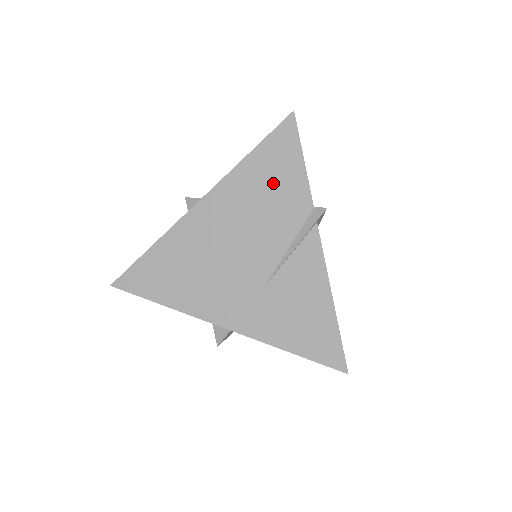
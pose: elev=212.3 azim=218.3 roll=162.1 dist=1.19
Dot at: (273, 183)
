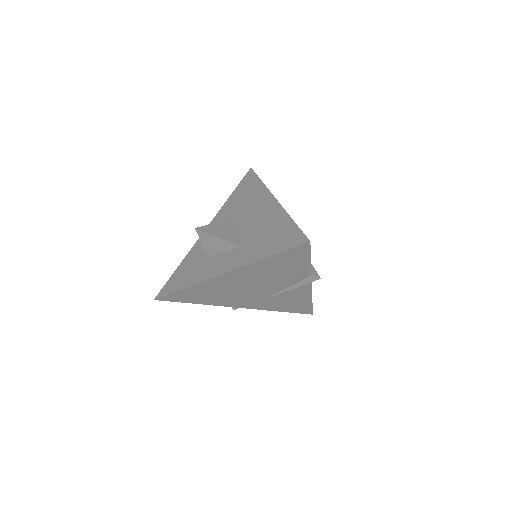
Dot at: (284, 268)
